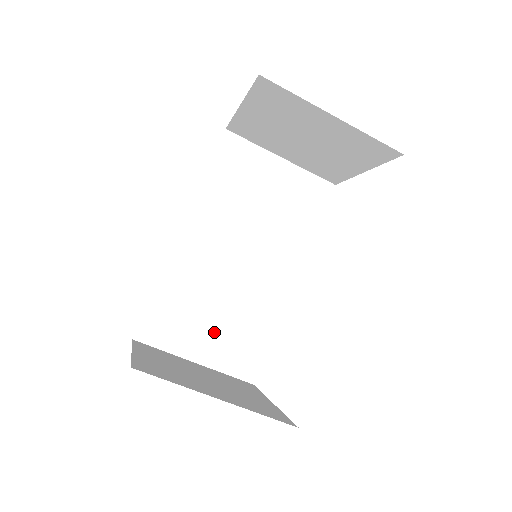
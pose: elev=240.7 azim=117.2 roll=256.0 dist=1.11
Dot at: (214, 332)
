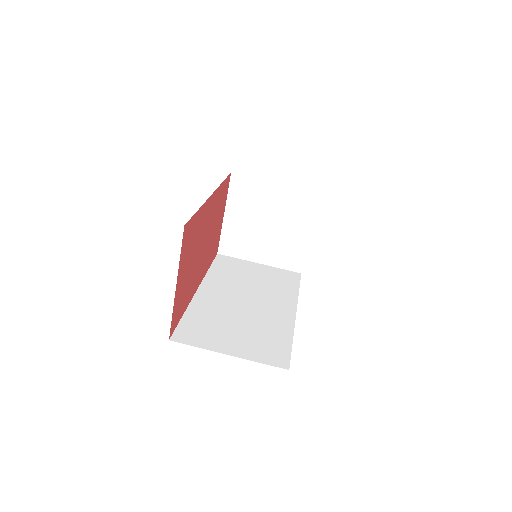
Dot at: (240, 337)
